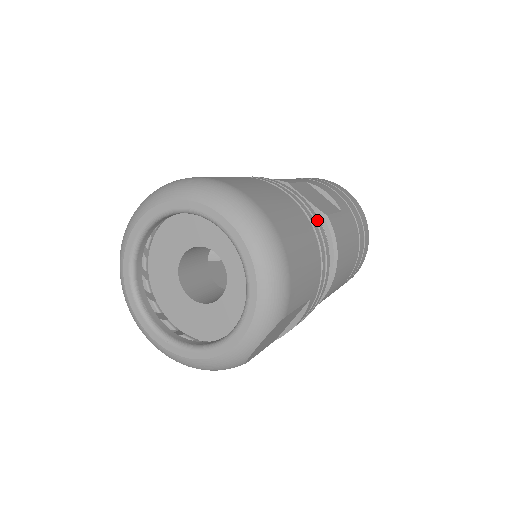
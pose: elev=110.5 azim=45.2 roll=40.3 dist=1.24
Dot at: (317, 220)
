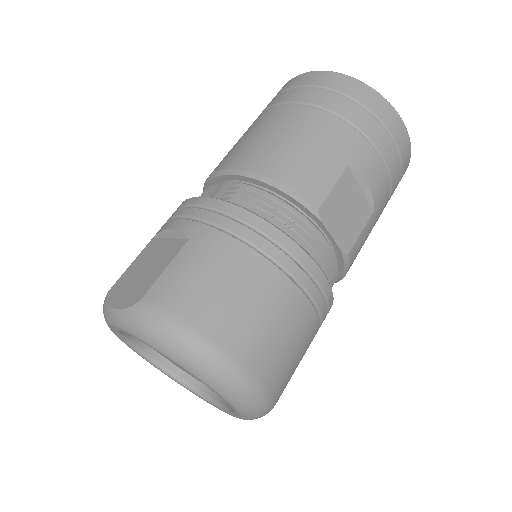
Dot at: (329, 297)
